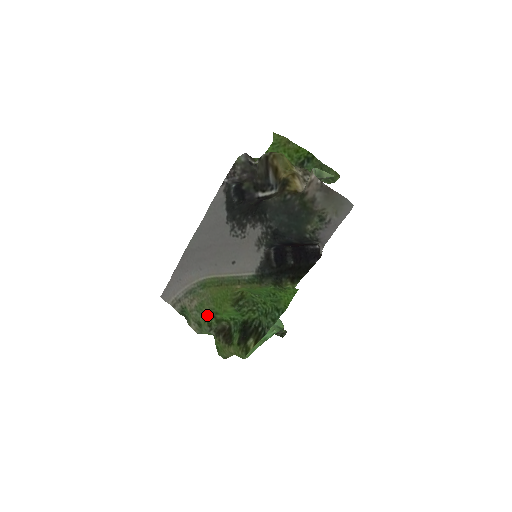
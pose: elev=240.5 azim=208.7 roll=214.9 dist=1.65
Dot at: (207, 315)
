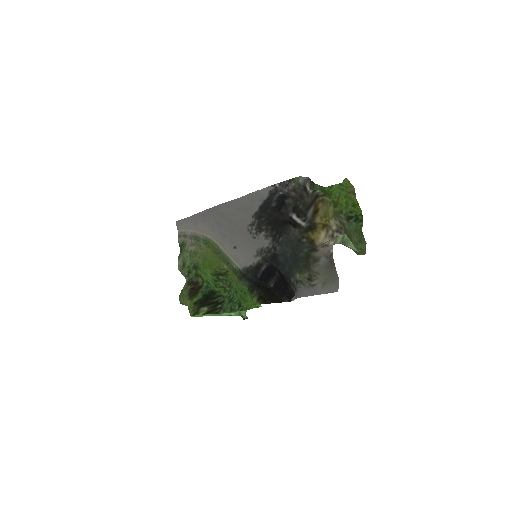
Dot at: (193, 264)
